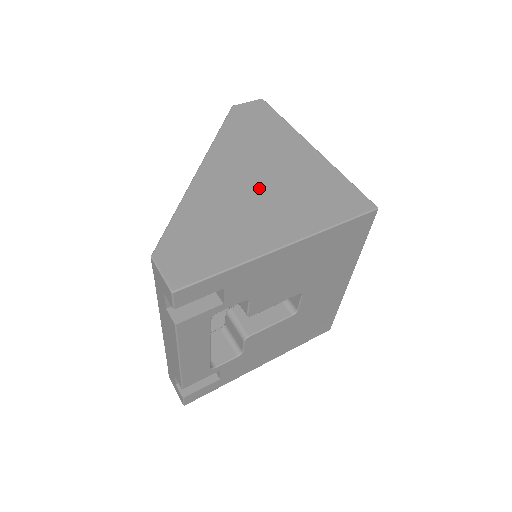
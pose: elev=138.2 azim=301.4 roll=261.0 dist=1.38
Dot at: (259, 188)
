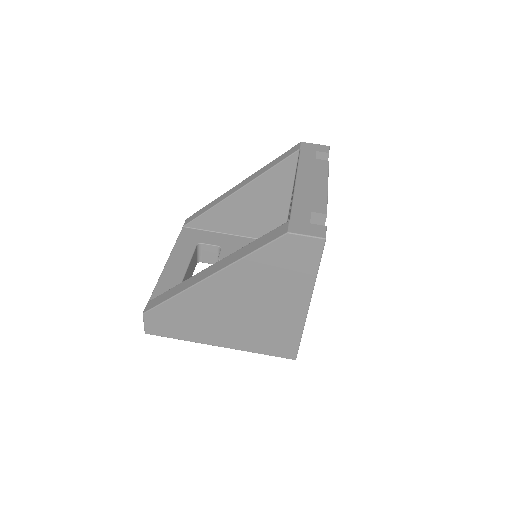
Dot at: (235, 313)
